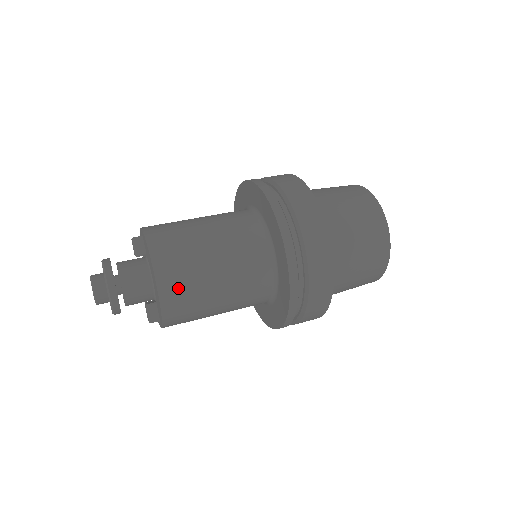
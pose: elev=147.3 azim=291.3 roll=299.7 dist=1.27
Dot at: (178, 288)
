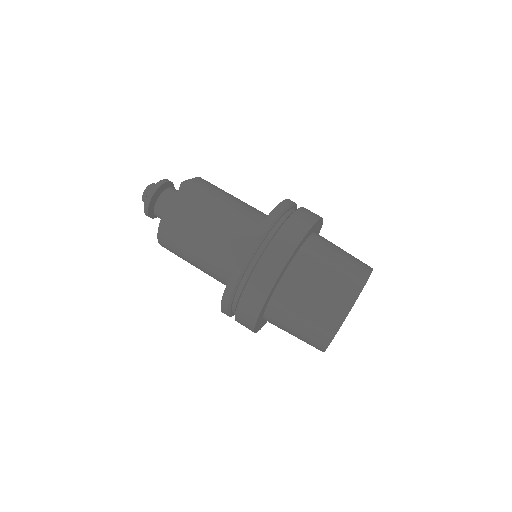
Dot at: (170, 238)
